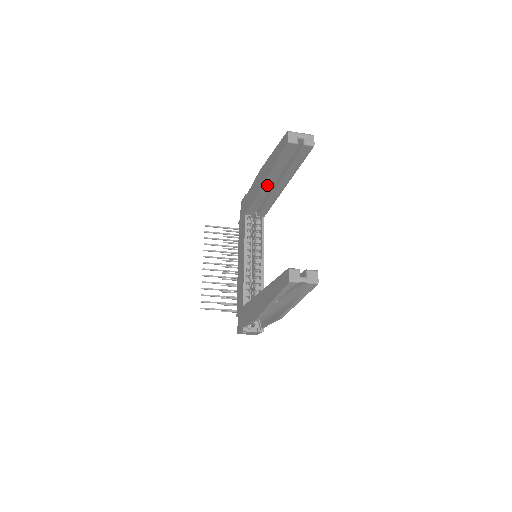
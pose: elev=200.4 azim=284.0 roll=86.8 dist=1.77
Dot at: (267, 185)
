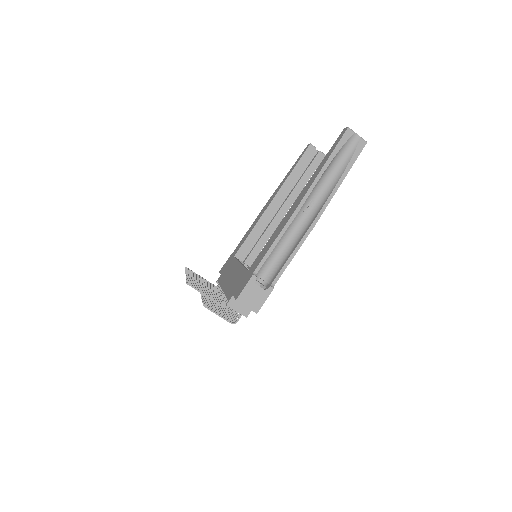
Dot at: (275, 202)
